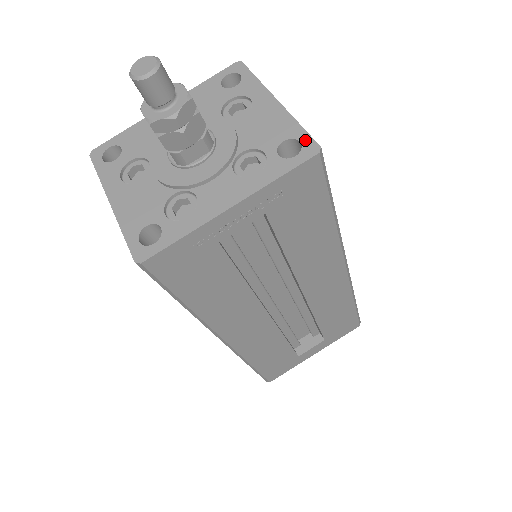
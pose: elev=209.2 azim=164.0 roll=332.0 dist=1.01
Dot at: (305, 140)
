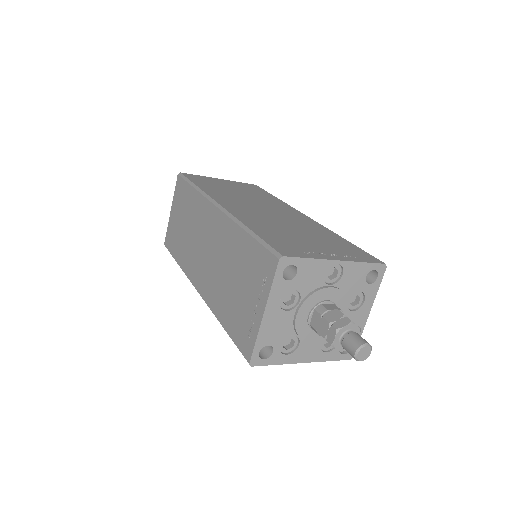
Dot at: occluded
